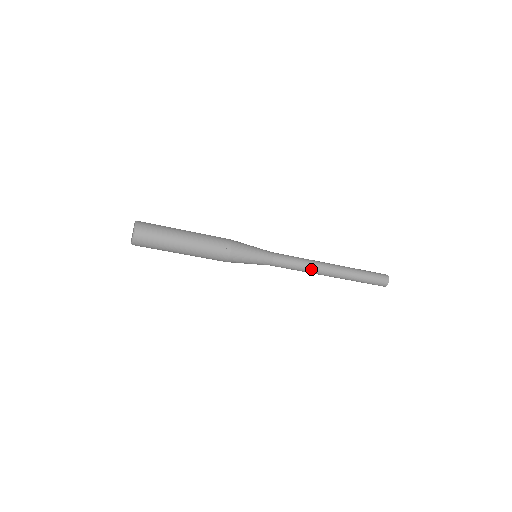
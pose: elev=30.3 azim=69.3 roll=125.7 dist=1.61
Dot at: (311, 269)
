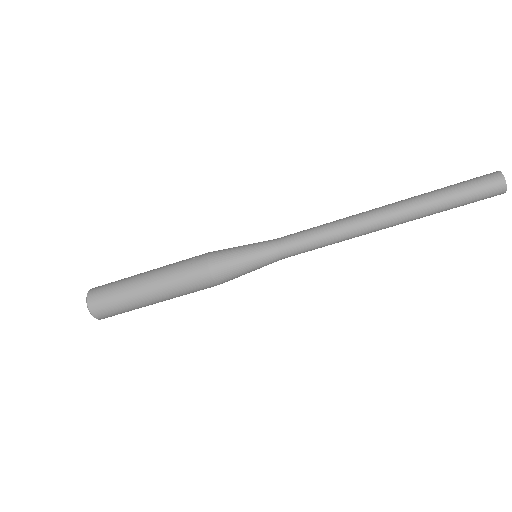
Dot at: (343, 224)
